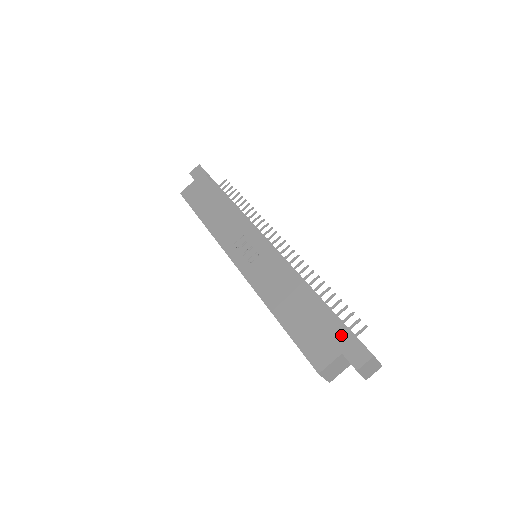
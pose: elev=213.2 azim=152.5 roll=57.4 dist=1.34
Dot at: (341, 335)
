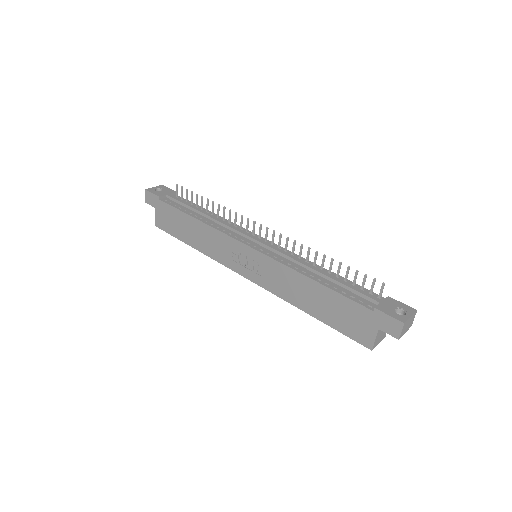
Dot at: (368, 314)
